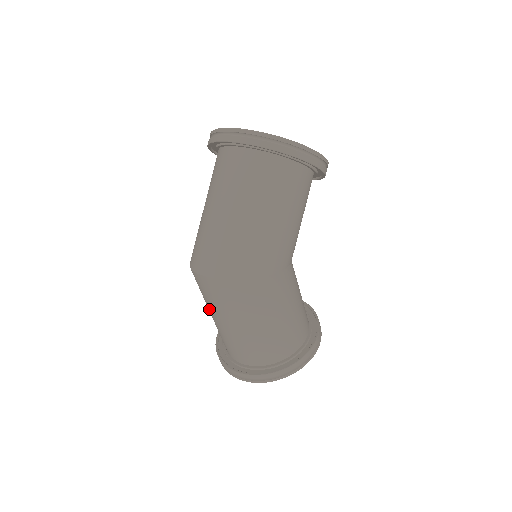
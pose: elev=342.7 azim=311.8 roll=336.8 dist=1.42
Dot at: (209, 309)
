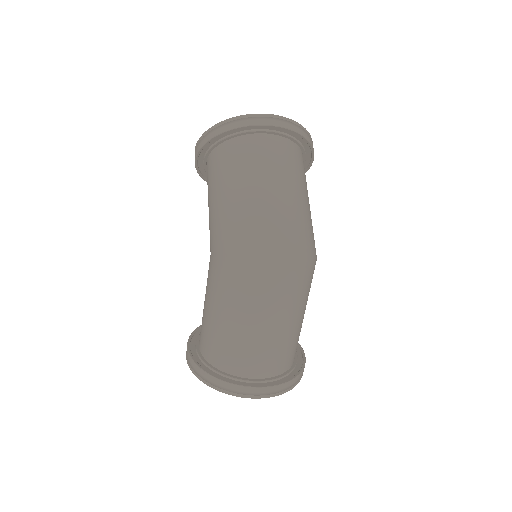
Dot at: (253, 311)
